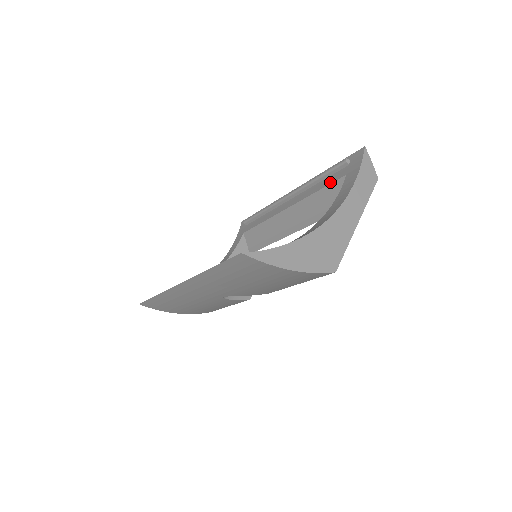
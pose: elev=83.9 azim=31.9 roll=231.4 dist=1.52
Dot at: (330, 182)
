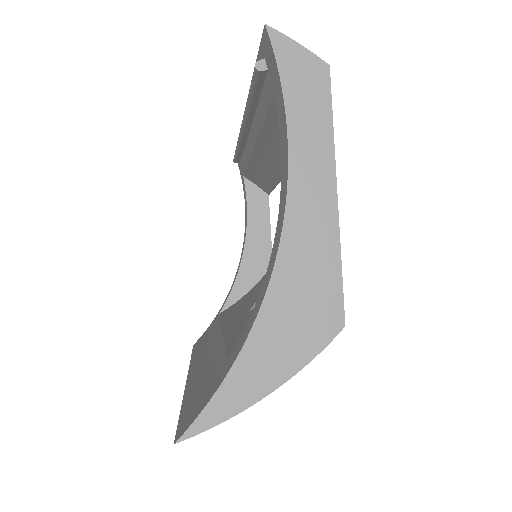
Dot at: (266, 109)
